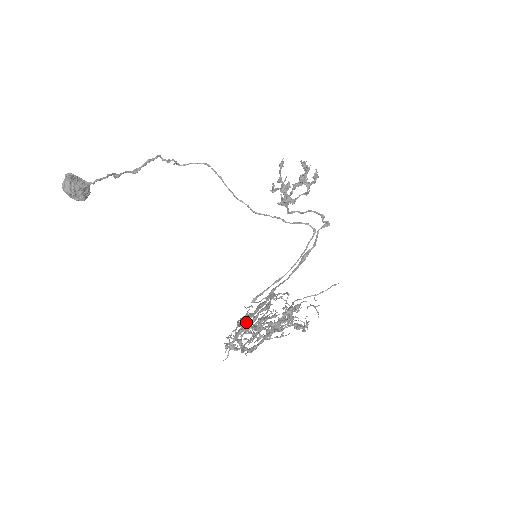
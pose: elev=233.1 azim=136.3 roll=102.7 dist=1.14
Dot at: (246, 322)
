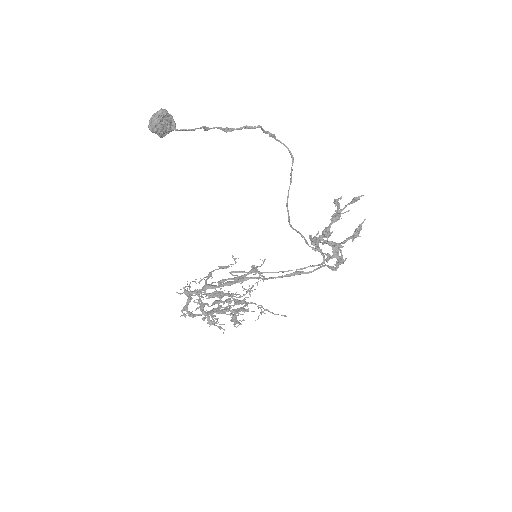
Dot at: occluded
